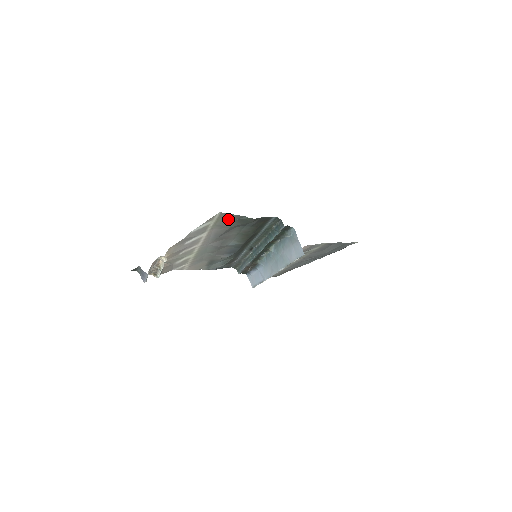
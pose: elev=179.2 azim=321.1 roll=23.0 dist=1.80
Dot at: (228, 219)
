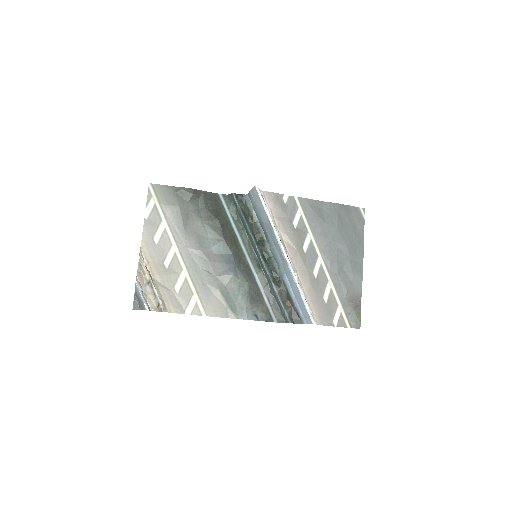
Dot at: (167, 194)
